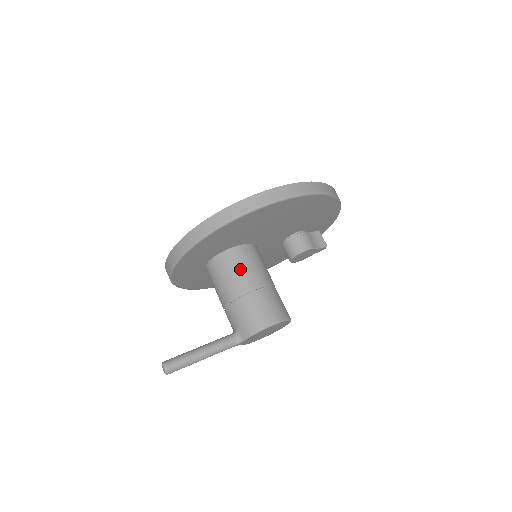
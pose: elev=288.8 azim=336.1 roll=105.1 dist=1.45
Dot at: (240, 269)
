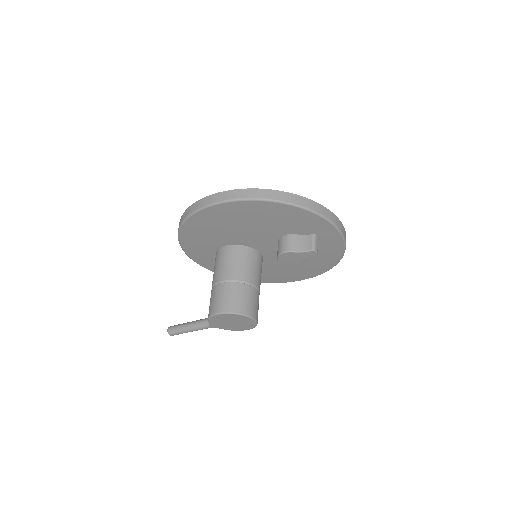
Dot at: (218, 265)
